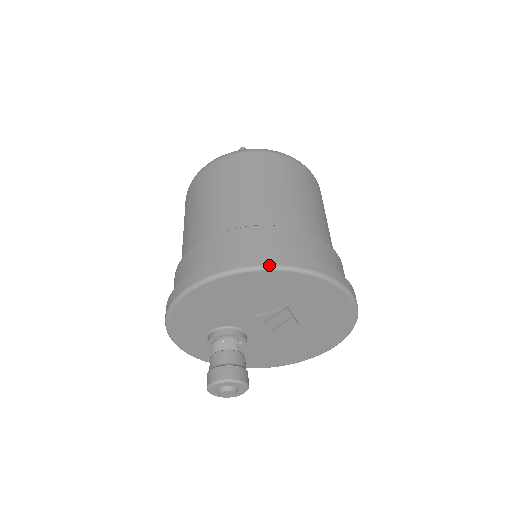
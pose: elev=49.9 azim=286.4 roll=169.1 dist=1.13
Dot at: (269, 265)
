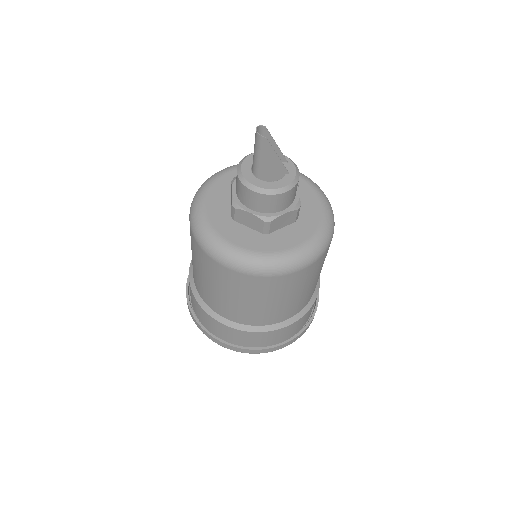
Dot at: occluded
